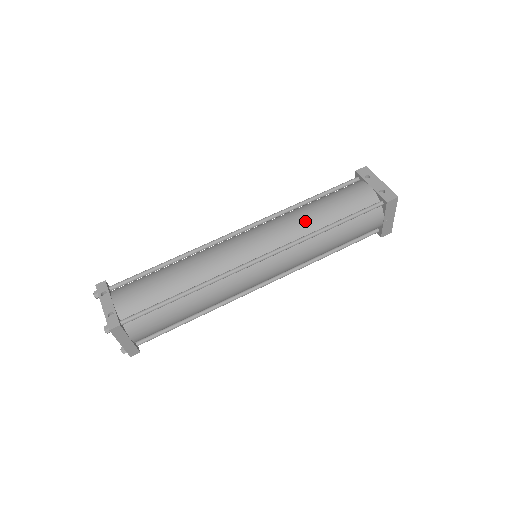
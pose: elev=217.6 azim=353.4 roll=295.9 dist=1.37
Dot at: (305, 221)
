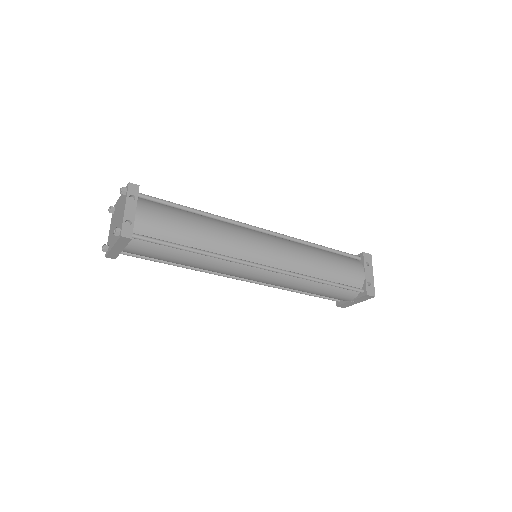
Dot at: (311, 264)
